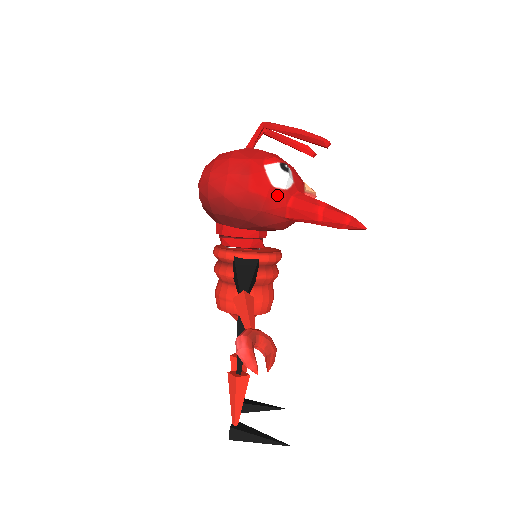
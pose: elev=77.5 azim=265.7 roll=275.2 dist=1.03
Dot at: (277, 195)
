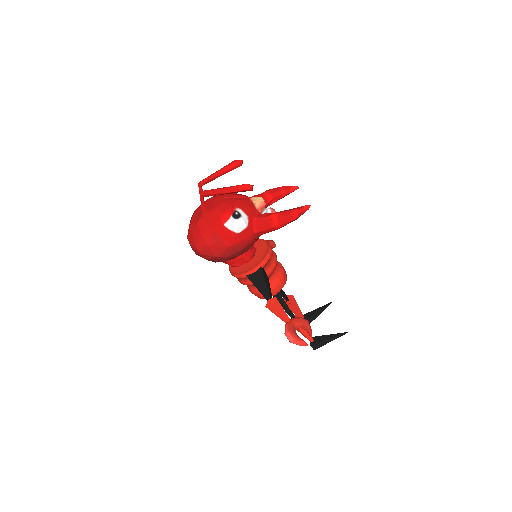
Dot at: (245, 234)
